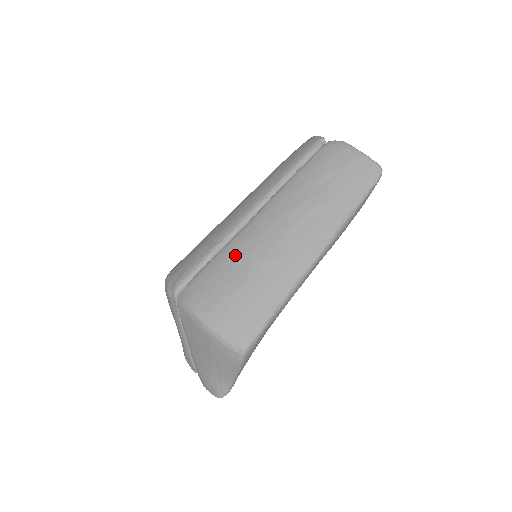
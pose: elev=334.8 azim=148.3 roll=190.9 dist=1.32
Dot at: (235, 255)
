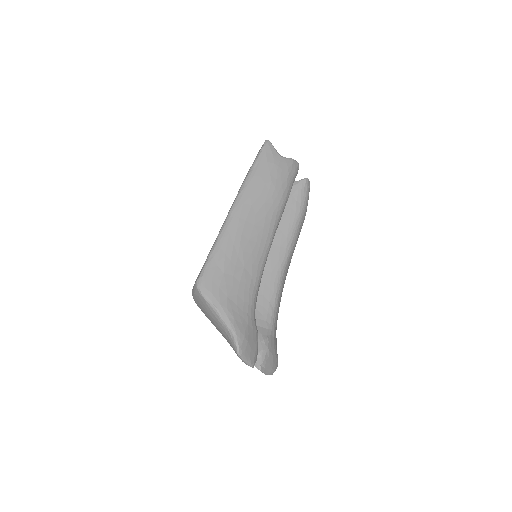
Dot at: occluded
